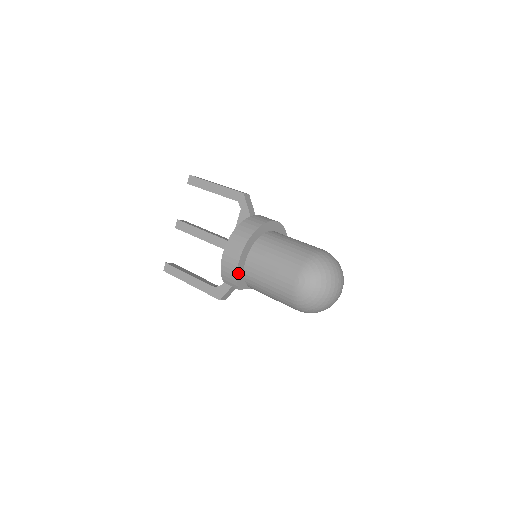
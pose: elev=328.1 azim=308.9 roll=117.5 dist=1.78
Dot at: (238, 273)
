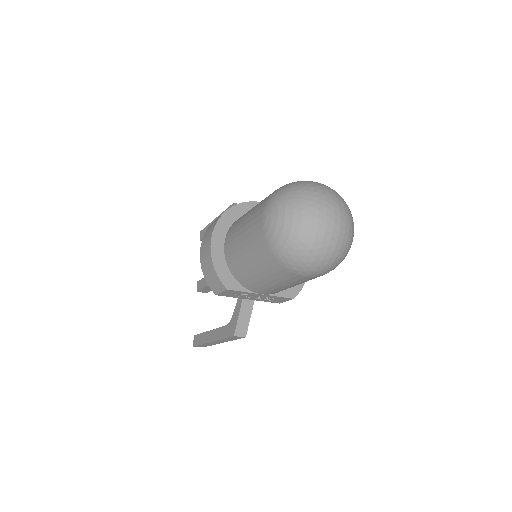
Dot at: (216, 264)
